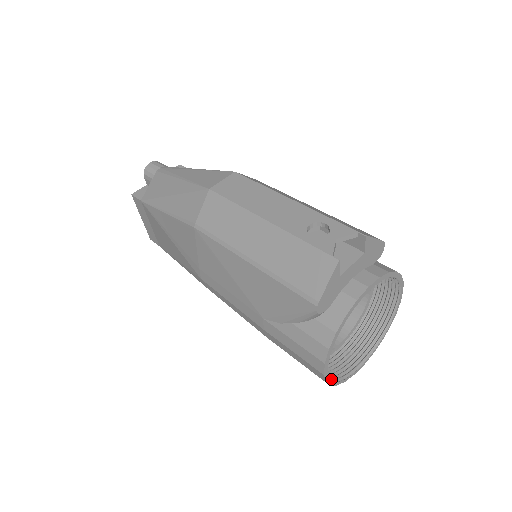
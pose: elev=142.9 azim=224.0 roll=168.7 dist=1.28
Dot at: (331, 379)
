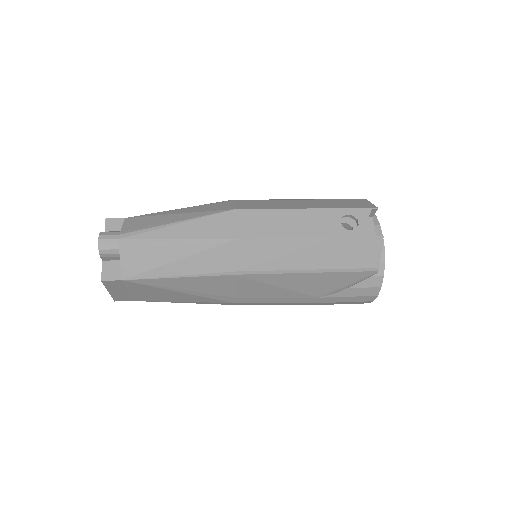
Dot at: occluded
